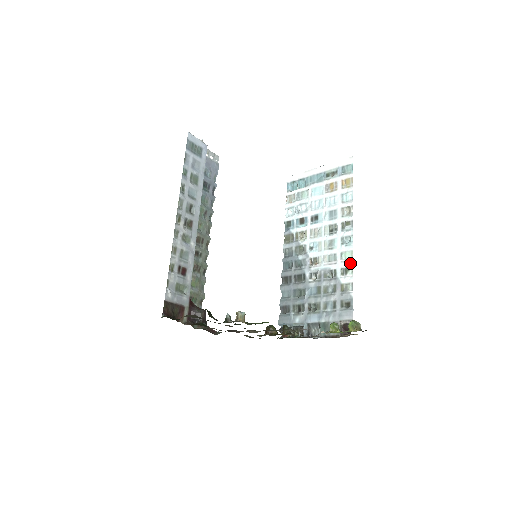
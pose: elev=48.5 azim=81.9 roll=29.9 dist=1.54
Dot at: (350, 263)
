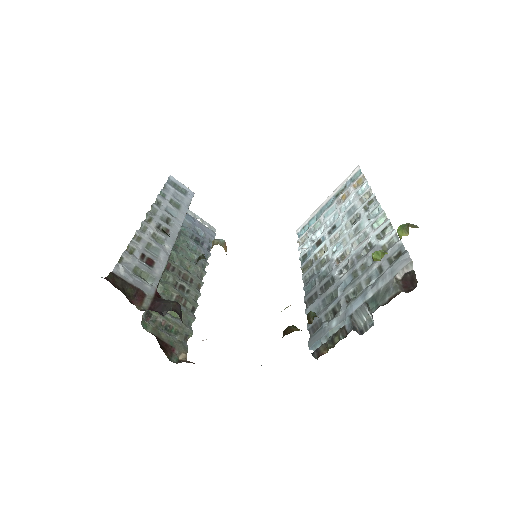
Dot at: (385, 222)
